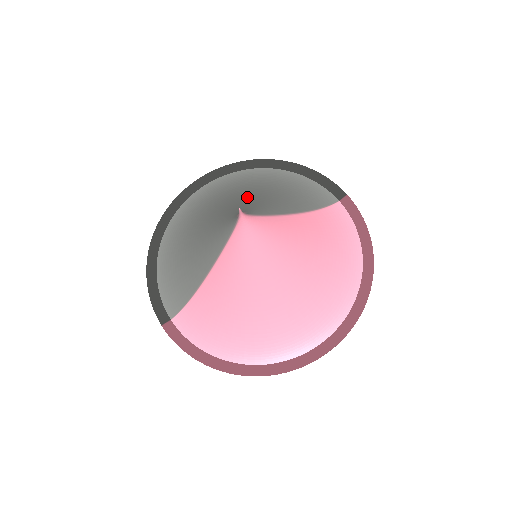
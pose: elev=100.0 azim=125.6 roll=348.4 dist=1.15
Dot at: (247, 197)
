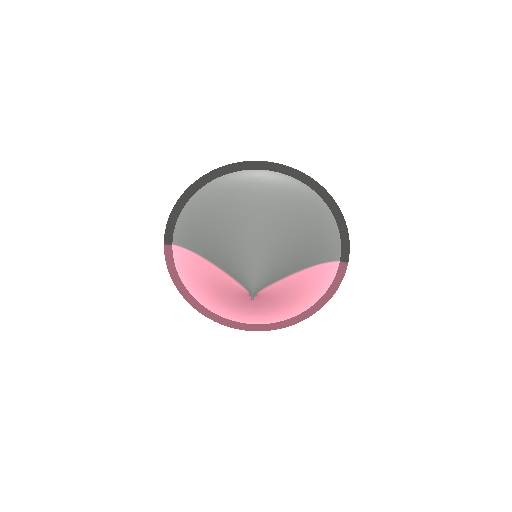
Dot at: (279, 238)
